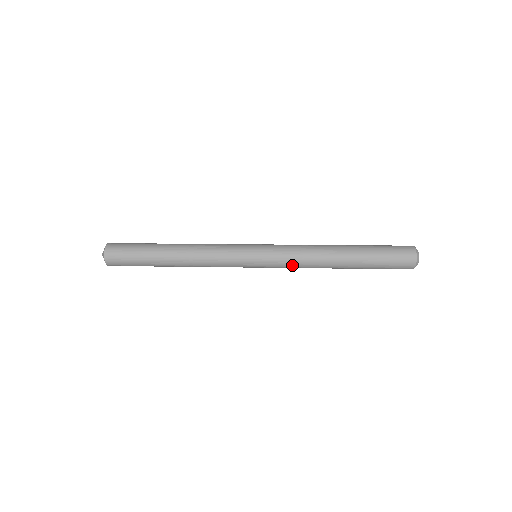
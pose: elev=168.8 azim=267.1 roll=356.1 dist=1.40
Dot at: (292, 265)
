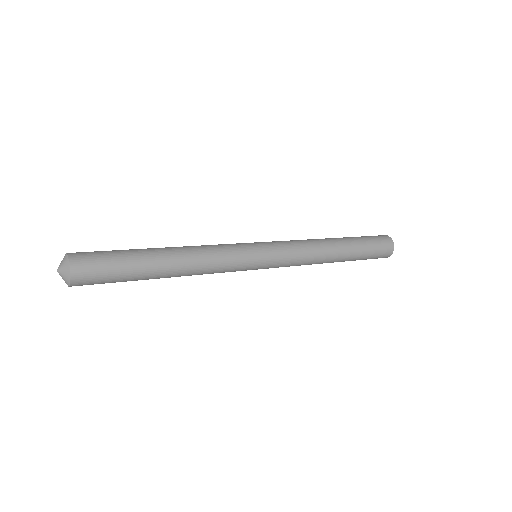
Dot at: (295, 264)
